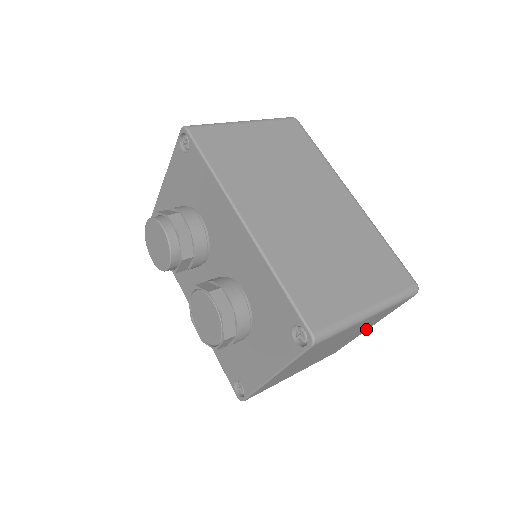
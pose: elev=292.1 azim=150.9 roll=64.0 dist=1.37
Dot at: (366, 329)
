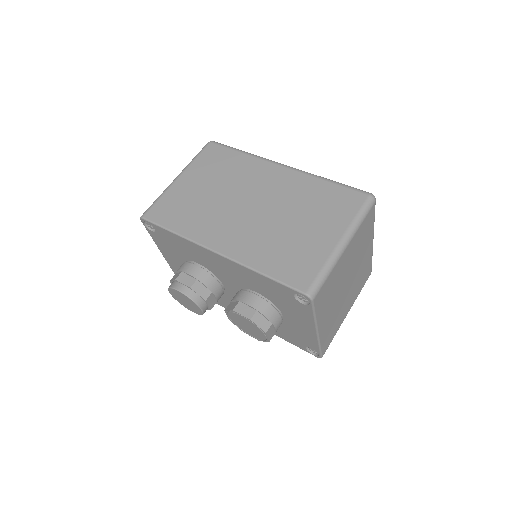
Dot at: (370, 246)
